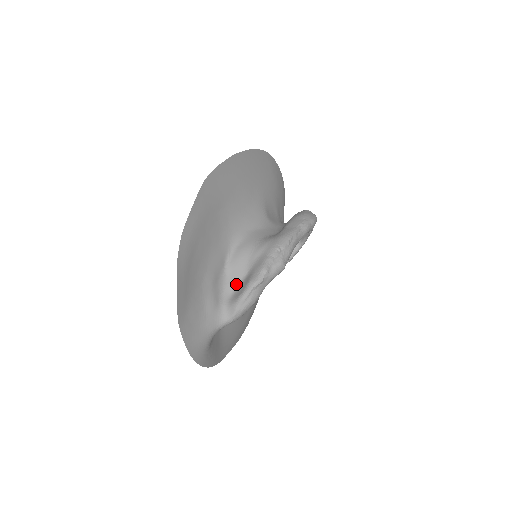
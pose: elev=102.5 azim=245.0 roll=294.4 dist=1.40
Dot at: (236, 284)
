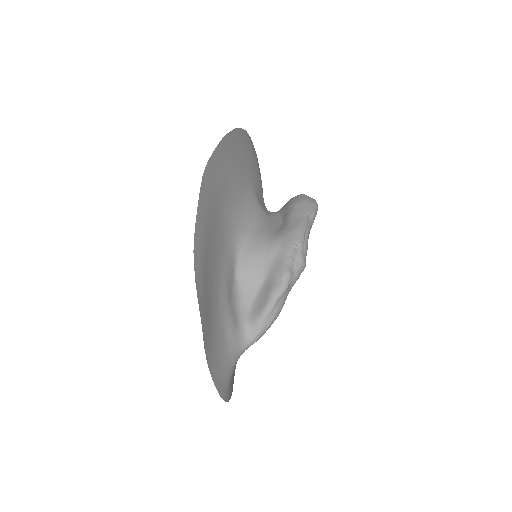
Dot at: (252, 296)
